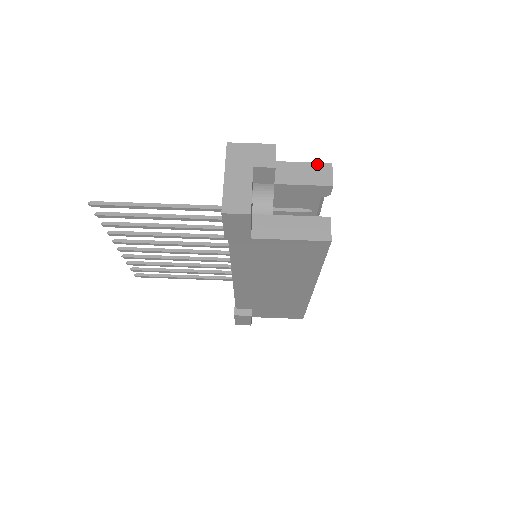
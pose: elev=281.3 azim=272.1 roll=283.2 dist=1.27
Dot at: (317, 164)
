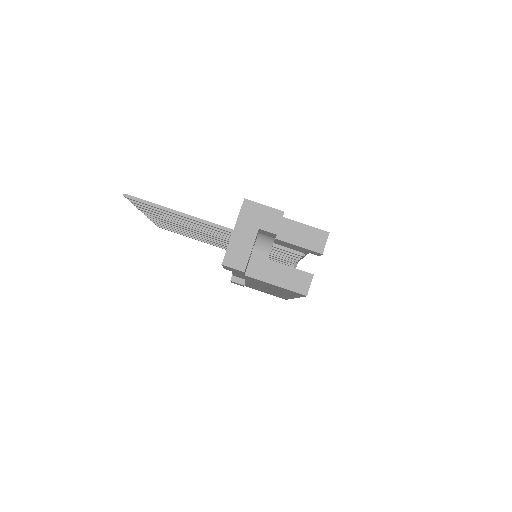
Dot at: (317, 230)
